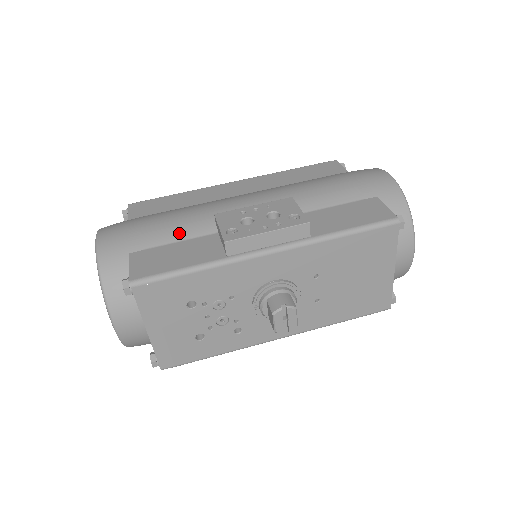
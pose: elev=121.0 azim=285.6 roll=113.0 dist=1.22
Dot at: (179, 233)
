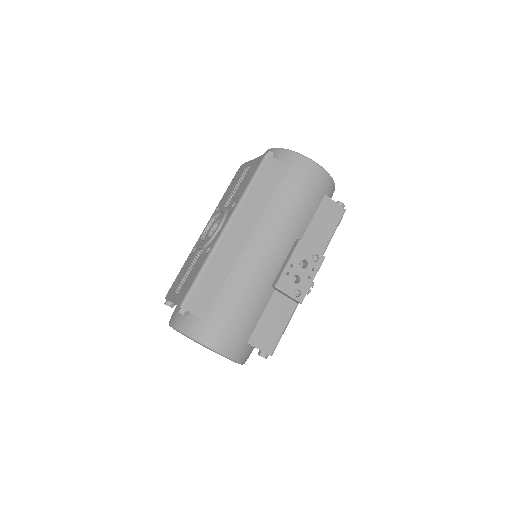
Dot at: (260, 309)
